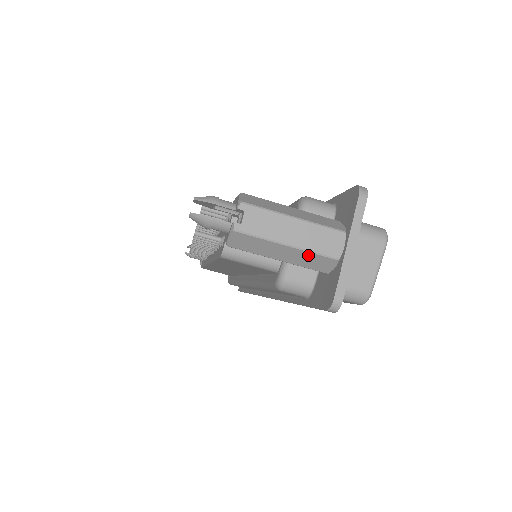
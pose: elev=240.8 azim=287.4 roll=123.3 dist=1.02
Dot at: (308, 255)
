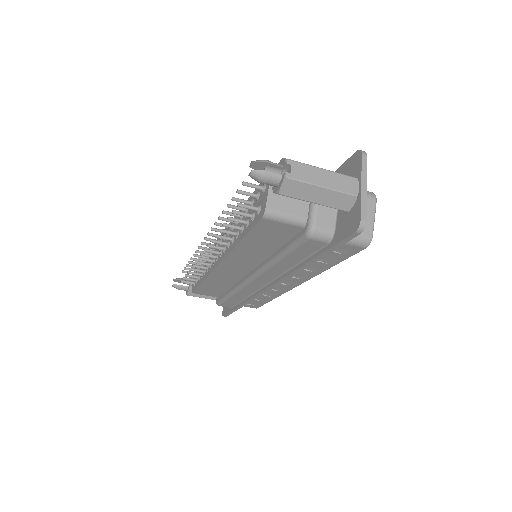
Dot at: (336, 195)
